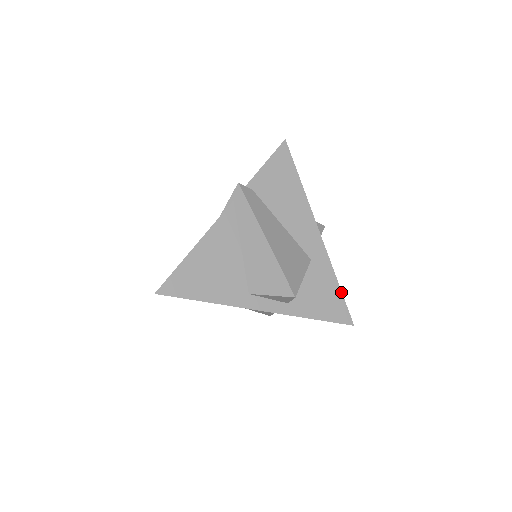
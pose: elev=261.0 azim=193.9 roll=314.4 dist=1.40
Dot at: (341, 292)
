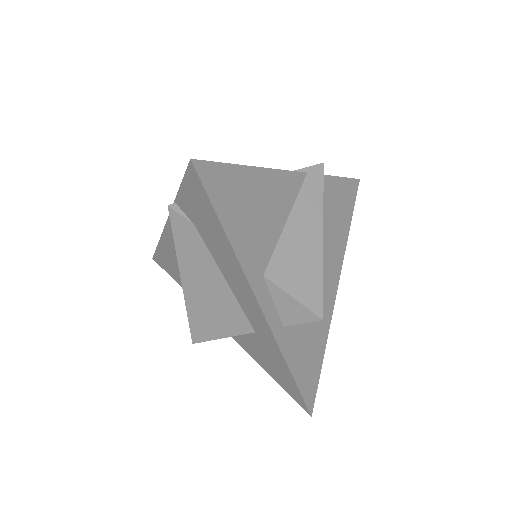
Dot at: (321, 366)
